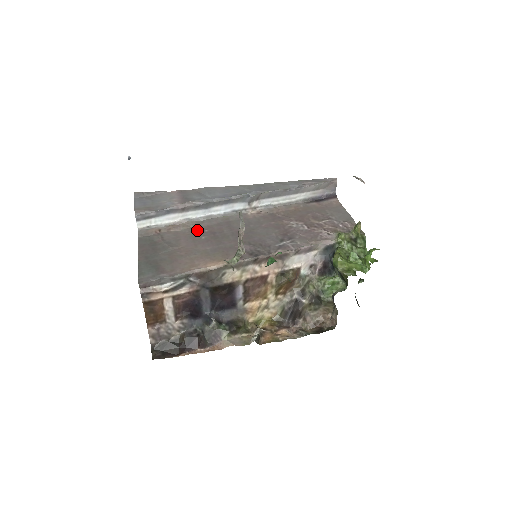
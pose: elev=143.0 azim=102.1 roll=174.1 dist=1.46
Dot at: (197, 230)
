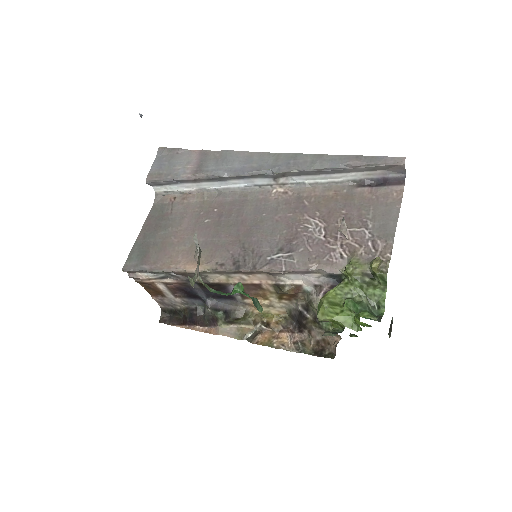
Dot at: (207, 207)
